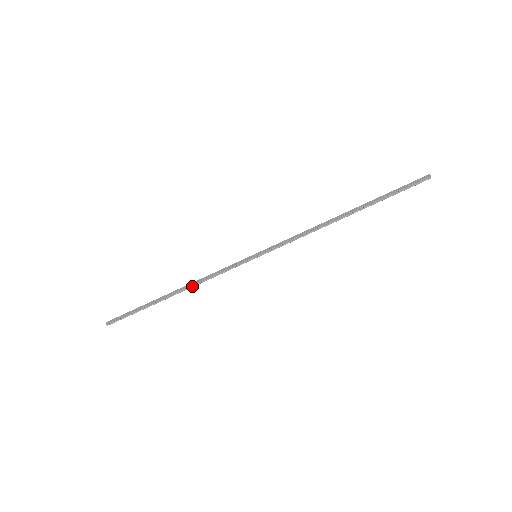
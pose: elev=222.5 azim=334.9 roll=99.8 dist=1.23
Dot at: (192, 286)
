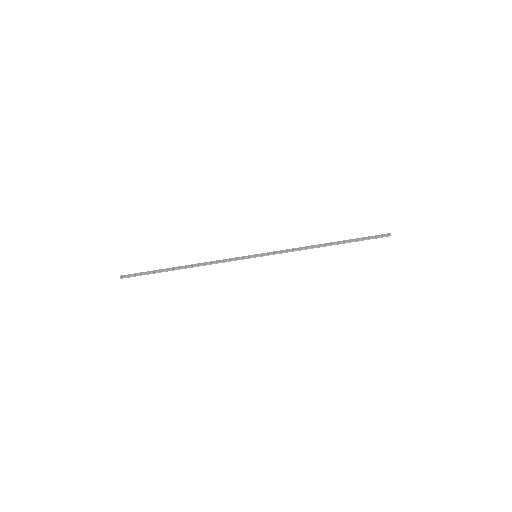
Dot at: (200, 265)
